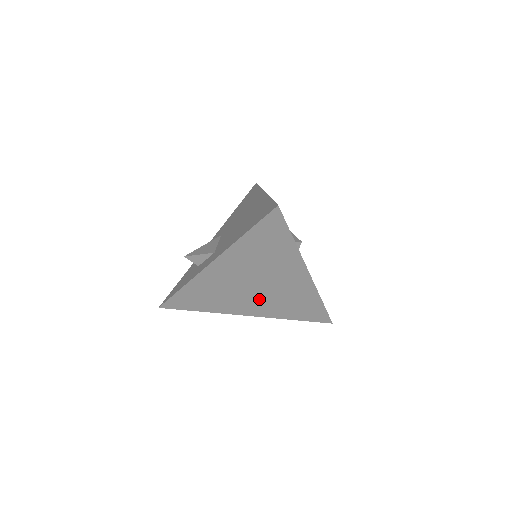
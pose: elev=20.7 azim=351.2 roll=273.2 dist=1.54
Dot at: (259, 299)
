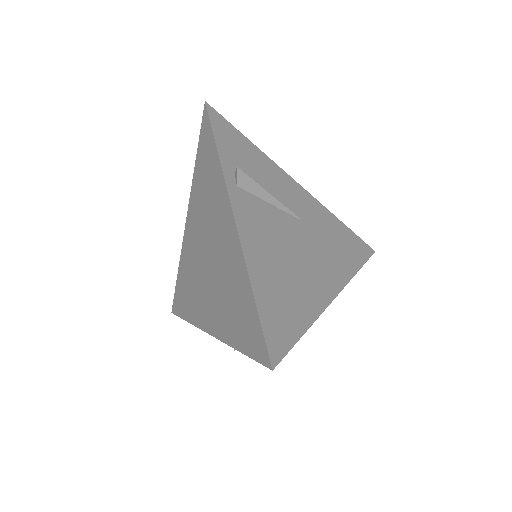
Dot at: (212, 290)
